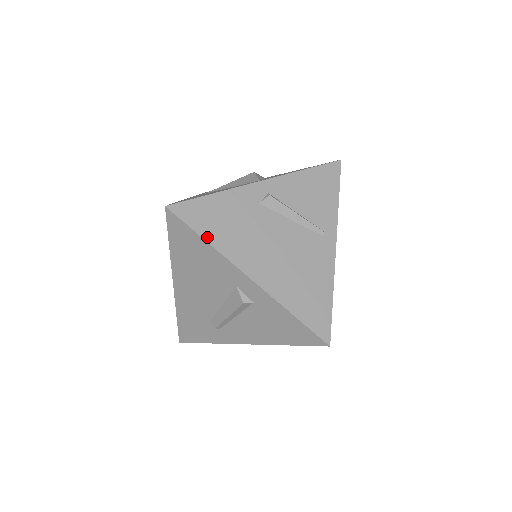
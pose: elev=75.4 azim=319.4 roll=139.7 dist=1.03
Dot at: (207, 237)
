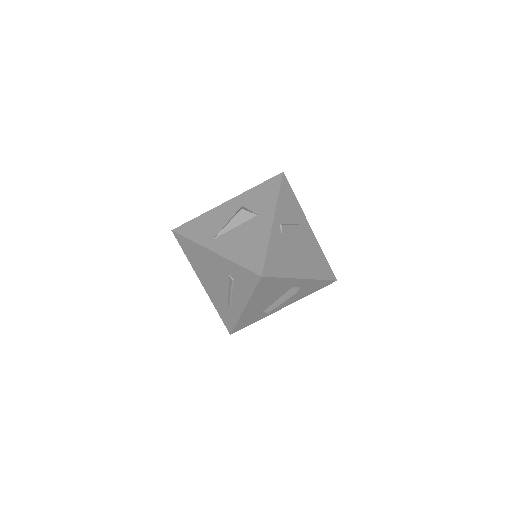
Dot at: (282, 275)
